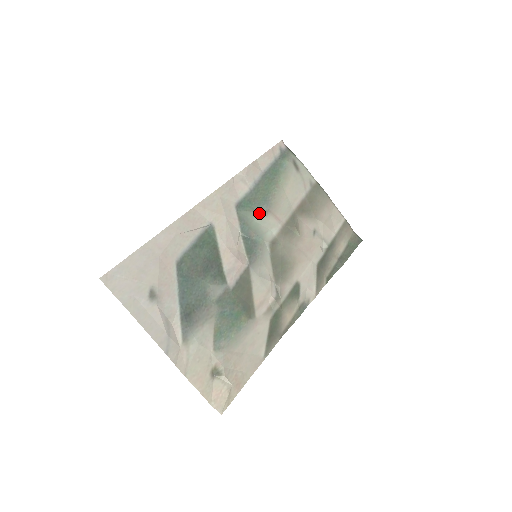
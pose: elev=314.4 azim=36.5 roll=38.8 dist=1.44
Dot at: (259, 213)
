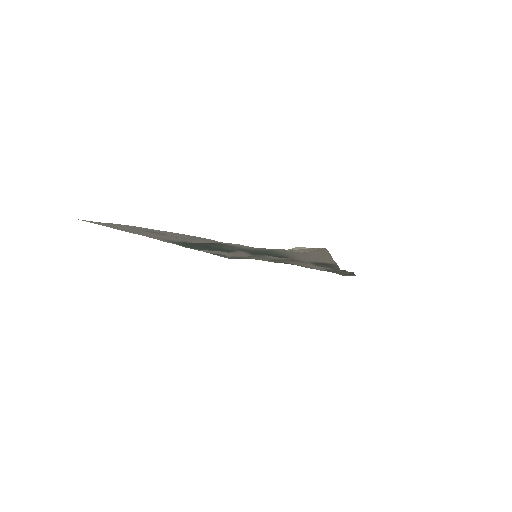
Dot at: occluded
